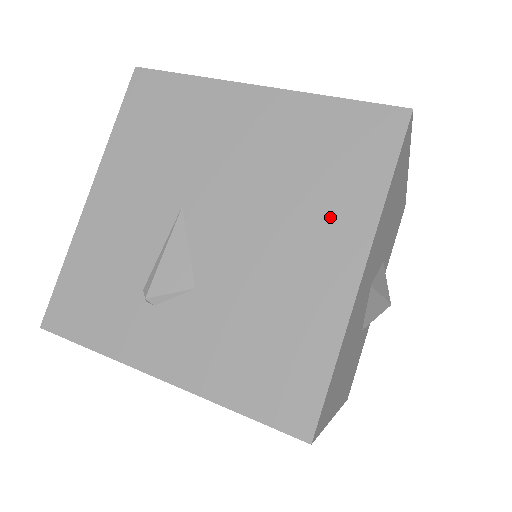
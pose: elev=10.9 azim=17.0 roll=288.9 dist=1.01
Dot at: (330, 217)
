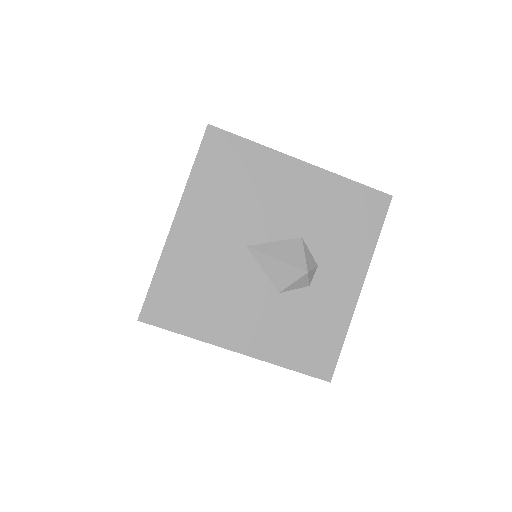
Dot at: occluded
